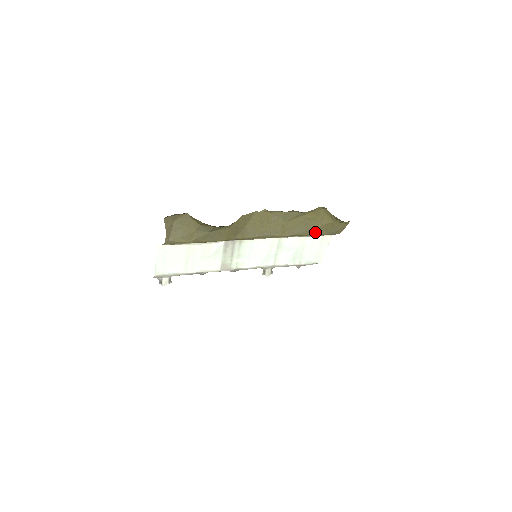
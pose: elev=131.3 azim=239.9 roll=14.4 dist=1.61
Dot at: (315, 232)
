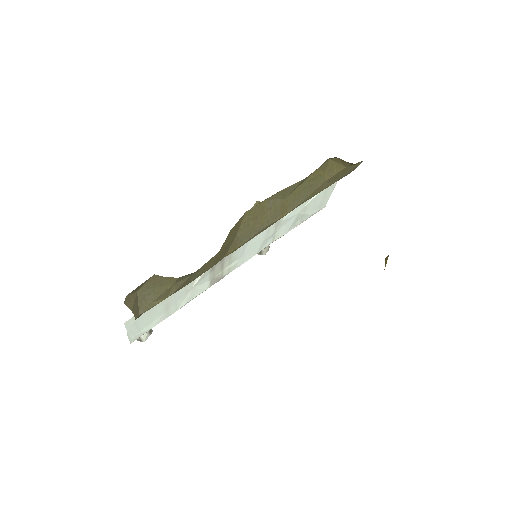
Dot at: (322, 188)
